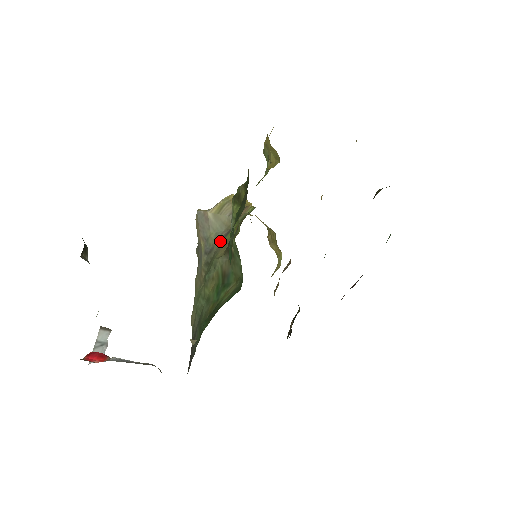
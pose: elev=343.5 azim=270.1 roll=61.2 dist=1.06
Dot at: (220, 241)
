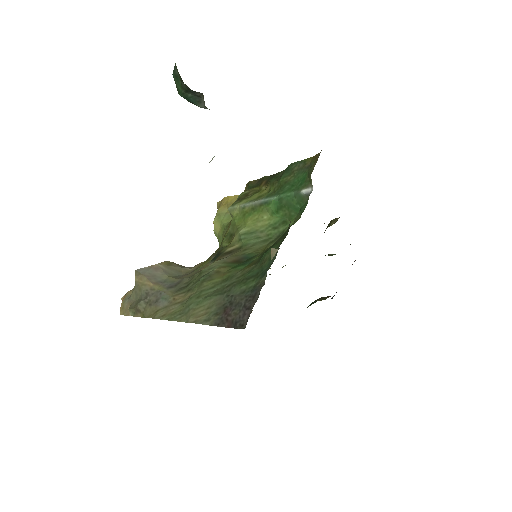
Dot at: (189, 274)
